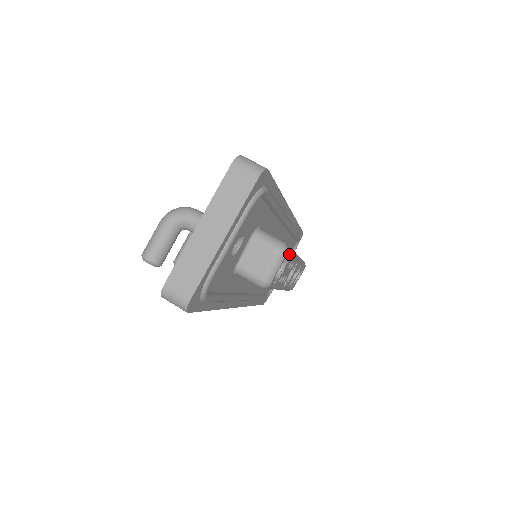
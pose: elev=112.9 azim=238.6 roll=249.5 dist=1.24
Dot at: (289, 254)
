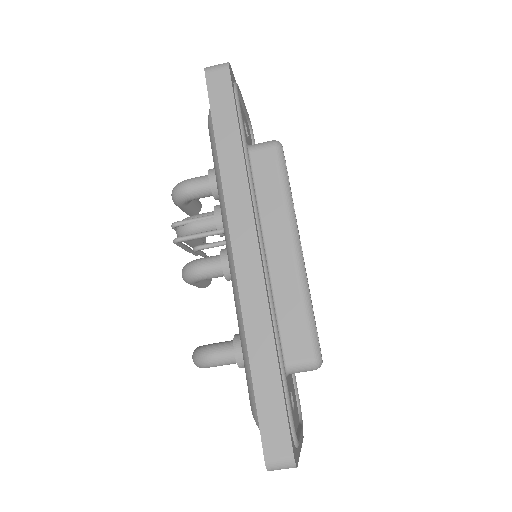
Dot at: (318, 342)
